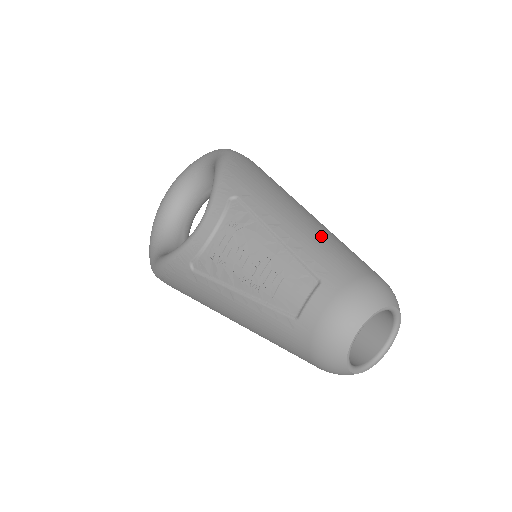
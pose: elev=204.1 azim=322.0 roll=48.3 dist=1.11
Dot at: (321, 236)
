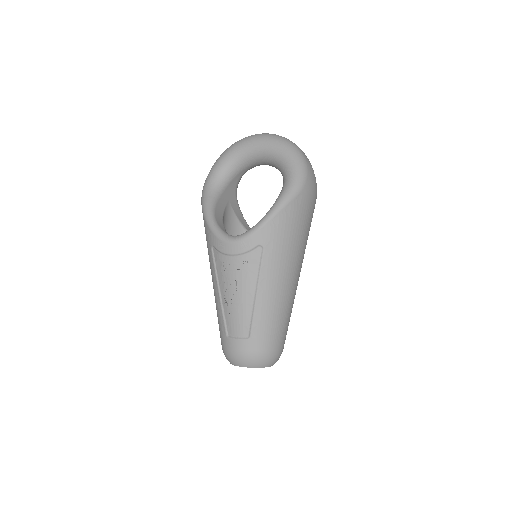
Dot at: (277, 311)
